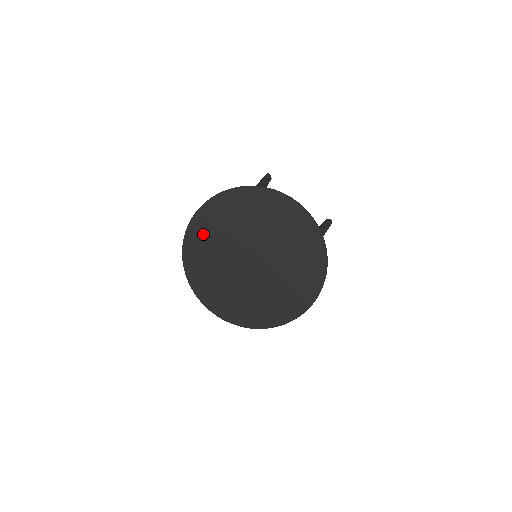
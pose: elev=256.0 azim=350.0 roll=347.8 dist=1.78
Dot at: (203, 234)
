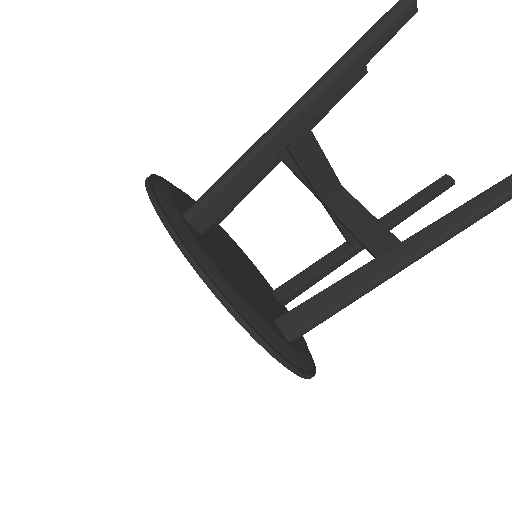
Dot at: occluded
